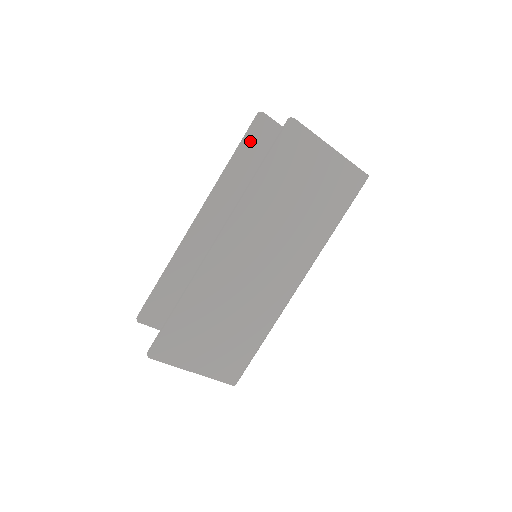
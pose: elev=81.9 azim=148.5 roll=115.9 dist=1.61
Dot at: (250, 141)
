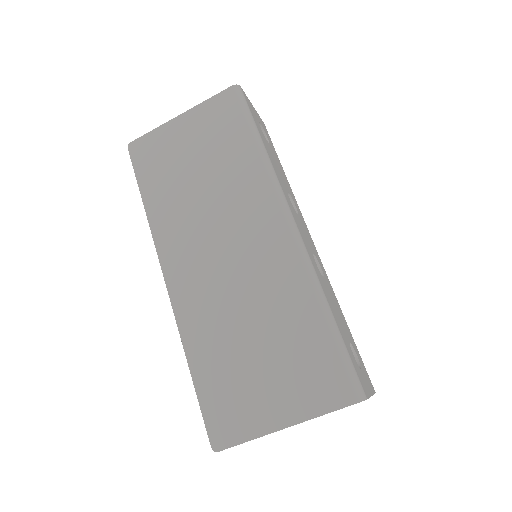
Dot at: occluded
